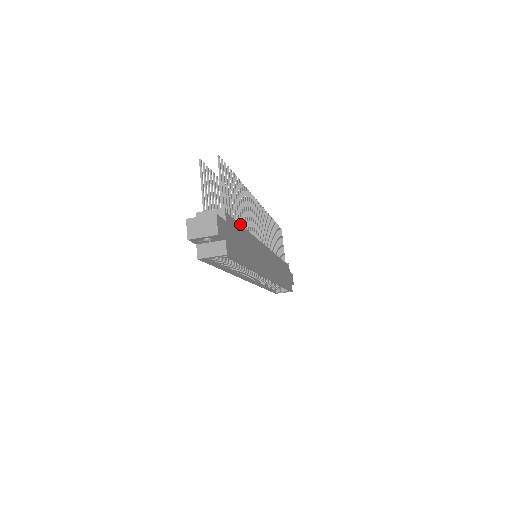
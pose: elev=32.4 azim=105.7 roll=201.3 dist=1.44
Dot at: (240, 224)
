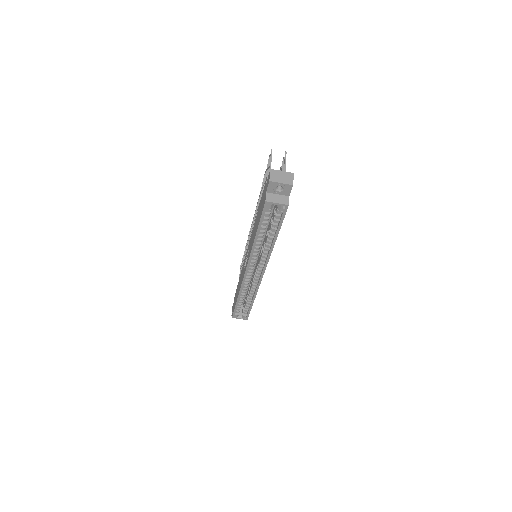
Dot at: occluded
